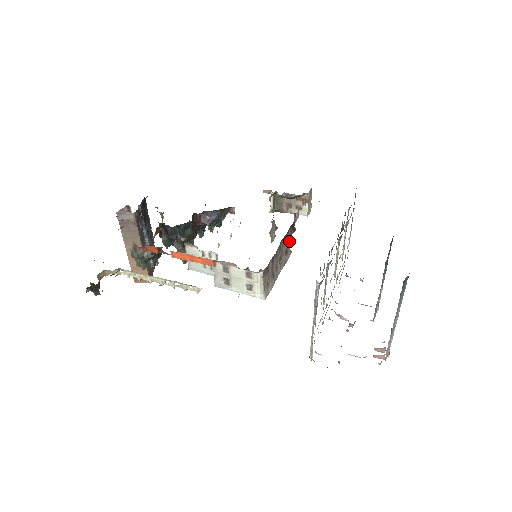
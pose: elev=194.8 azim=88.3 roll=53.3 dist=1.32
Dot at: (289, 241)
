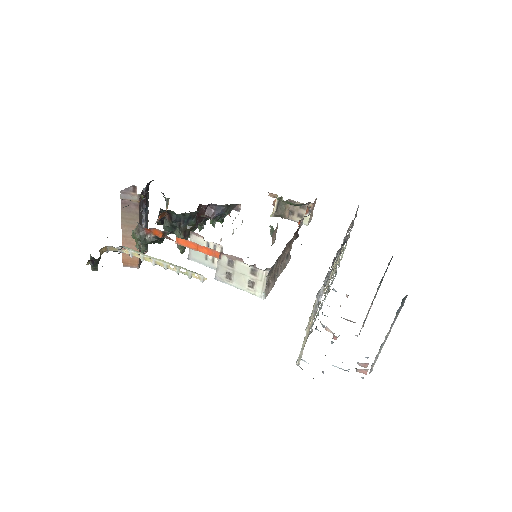
Dot at: (291, 246)
